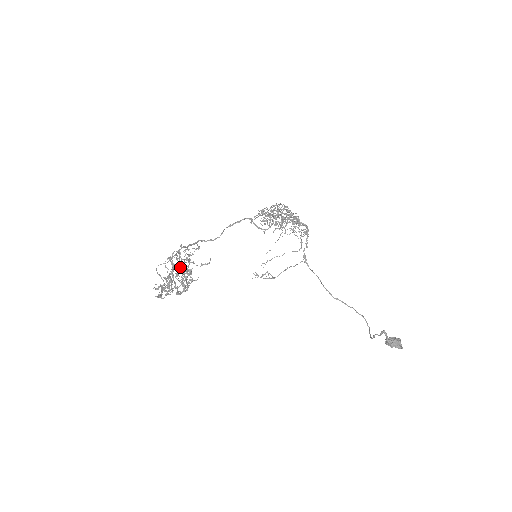
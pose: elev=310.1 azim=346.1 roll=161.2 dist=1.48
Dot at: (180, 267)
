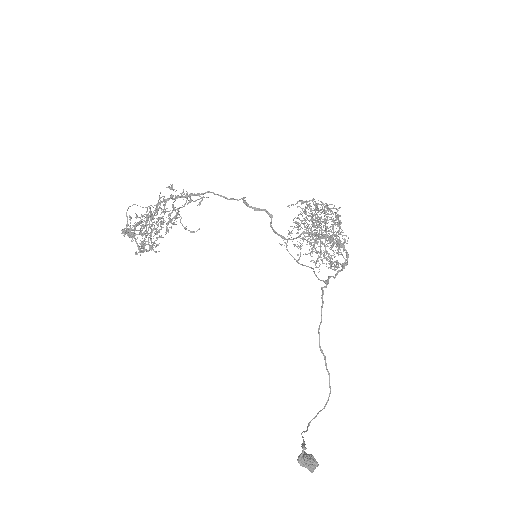
Dot at: (159, 218)
